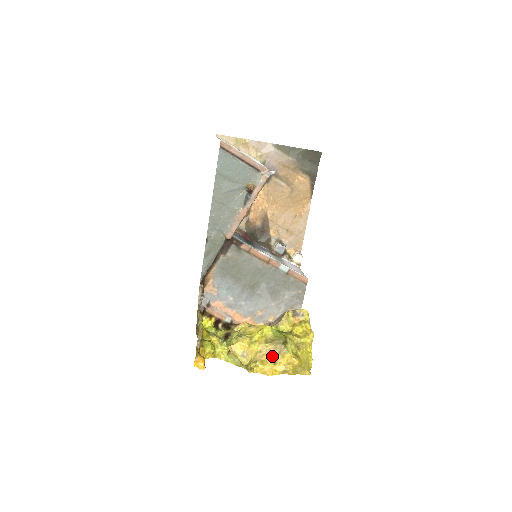
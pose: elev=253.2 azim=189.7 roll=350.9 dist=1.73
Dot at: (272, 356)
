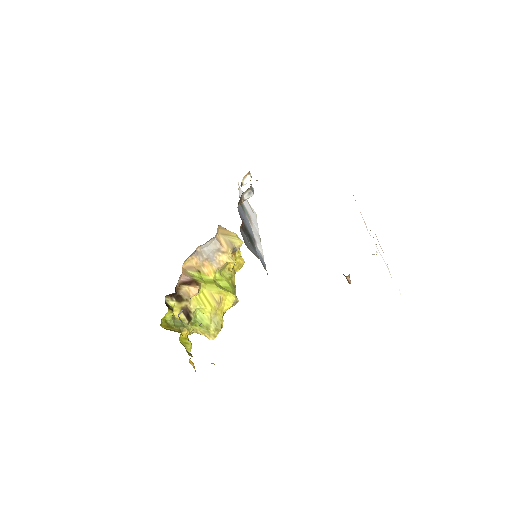
Dot at: occluded
